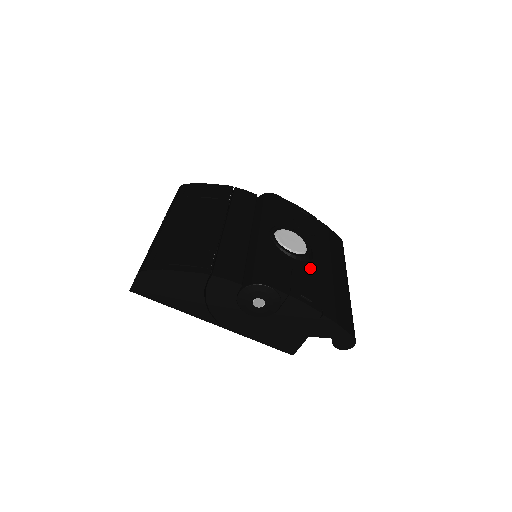
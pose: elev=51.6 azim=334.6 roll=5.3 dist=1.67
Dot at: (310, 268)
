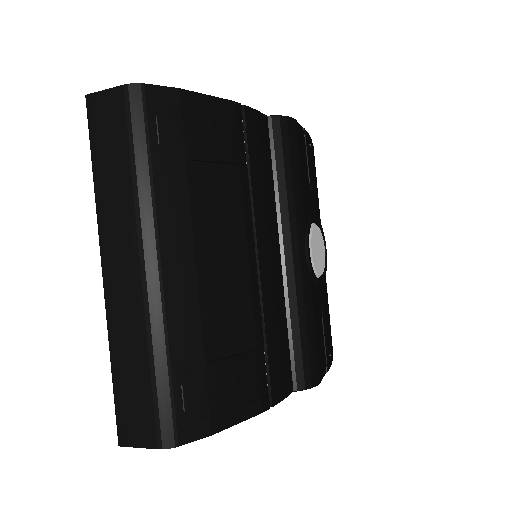
Dot at: (324, 285)
